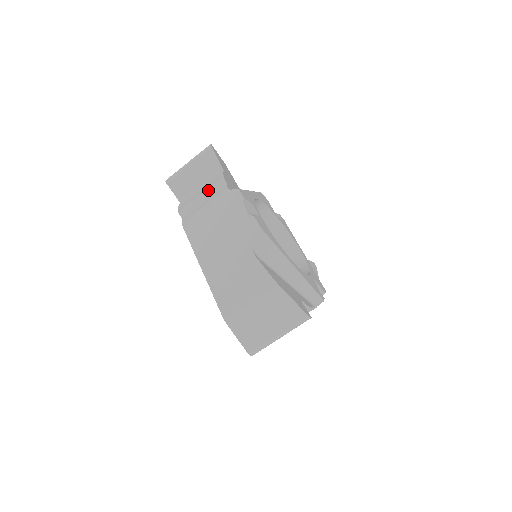
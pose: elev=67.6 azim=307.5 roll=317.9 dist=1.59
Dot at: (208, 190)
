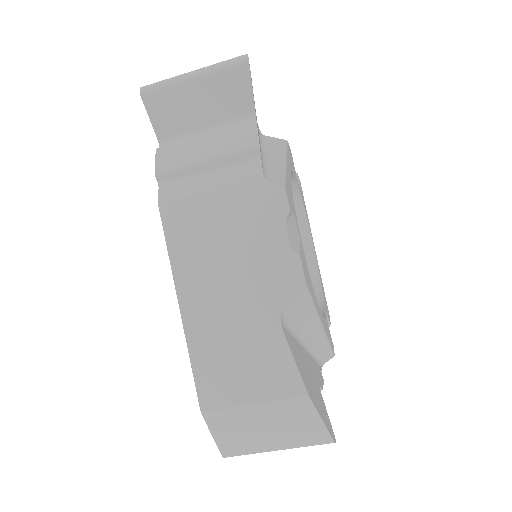
Dot at: (223, 156)
